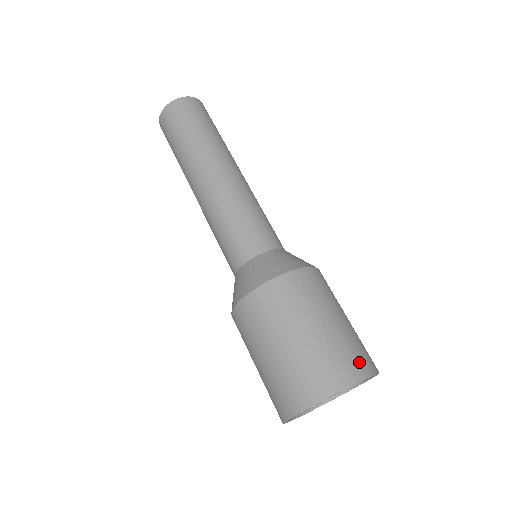
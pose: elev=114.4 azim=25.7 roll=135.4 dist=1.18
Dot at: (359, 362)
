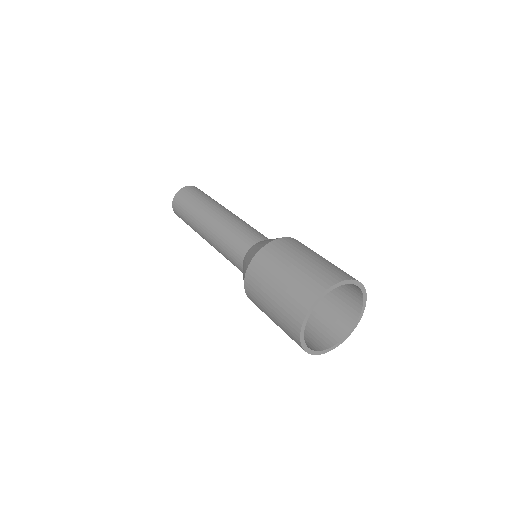
Dot at: (336, 274)
